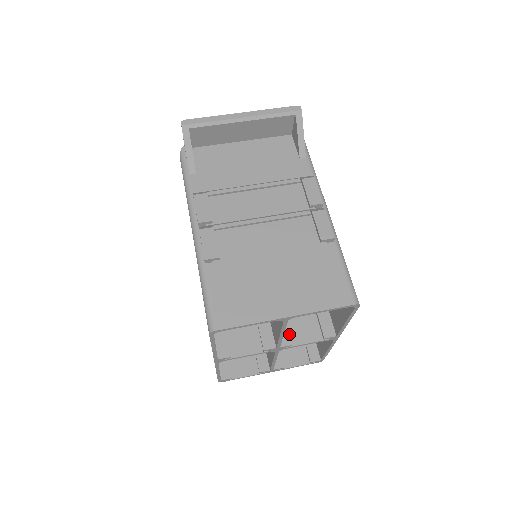
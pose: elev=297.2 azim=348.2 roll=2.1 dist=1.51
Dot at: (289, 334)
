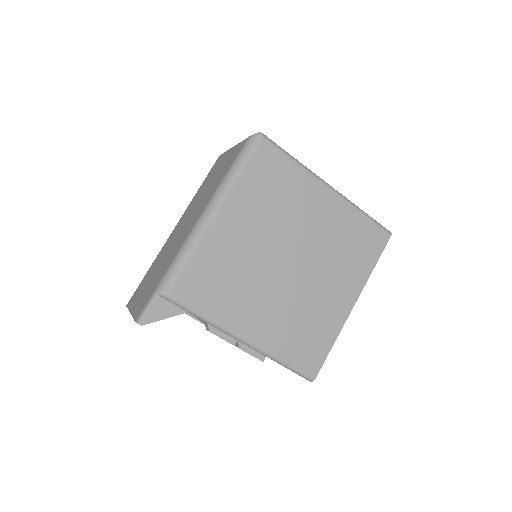
Dot at: occluded
